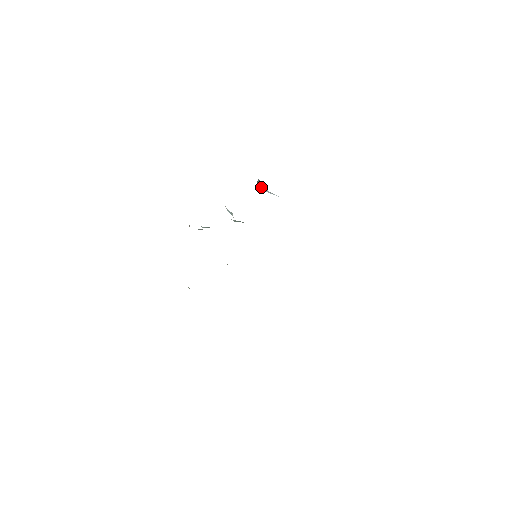
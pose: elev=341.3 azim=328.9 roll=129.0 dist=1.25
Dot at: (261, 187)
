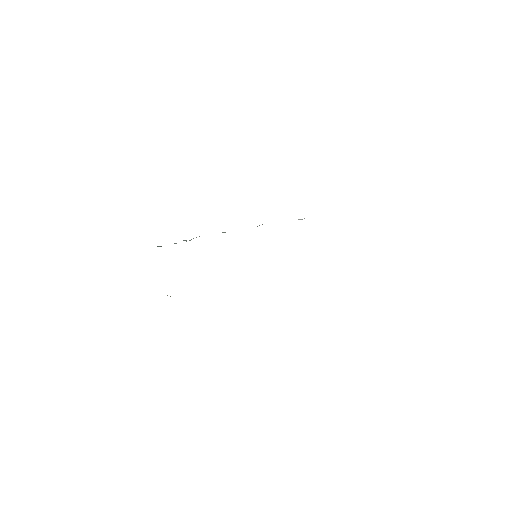
Dot at: occluded
